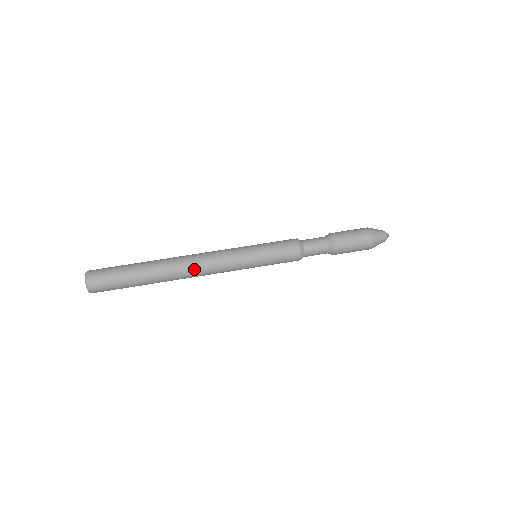
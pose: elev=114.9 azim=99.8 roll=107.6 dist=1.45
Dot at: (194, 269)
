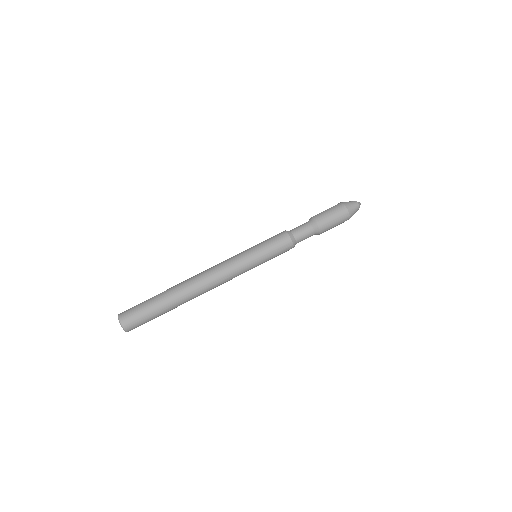
Dot at: (210, 288)
